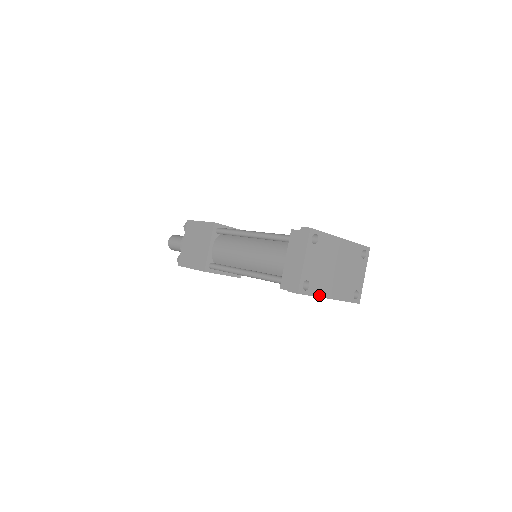
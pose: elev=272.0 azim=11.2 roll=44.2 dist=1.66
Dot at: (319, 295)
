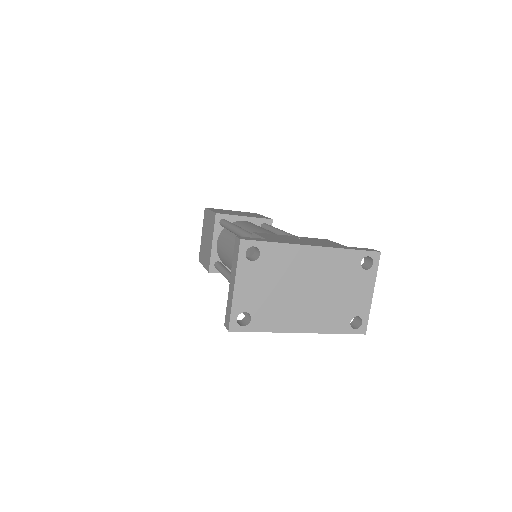
Dot at: (274, 329)
